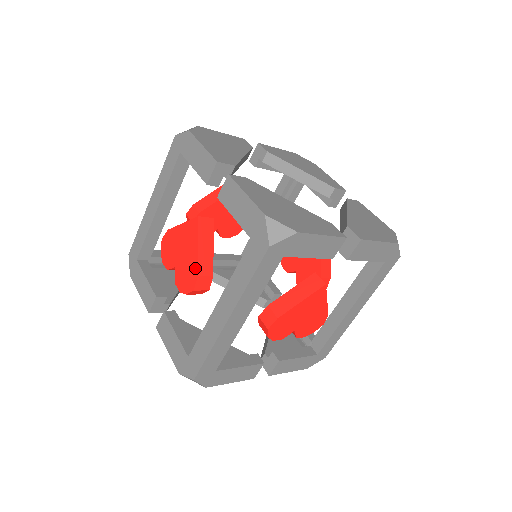
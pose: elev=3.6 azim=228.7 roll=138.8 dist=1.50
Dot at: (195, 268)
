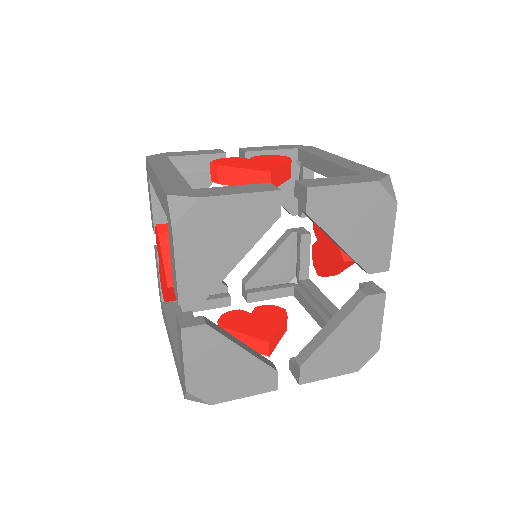
Dot at: (164, 296)
